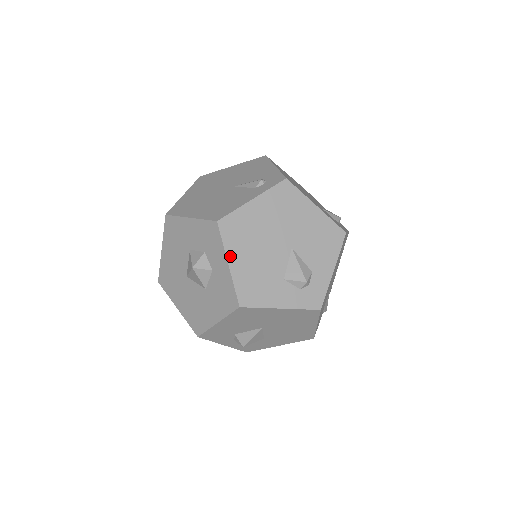
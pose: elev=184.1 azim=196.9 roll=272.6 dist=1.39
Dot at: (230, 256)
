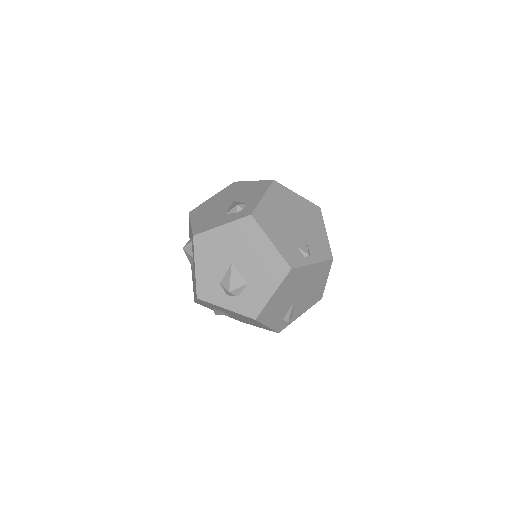
Dot at: (193, 220)
